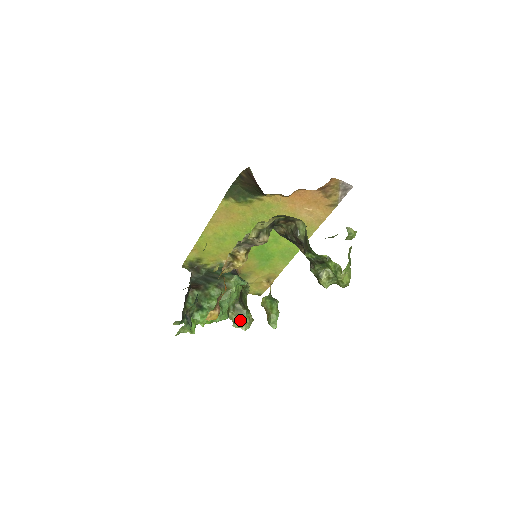
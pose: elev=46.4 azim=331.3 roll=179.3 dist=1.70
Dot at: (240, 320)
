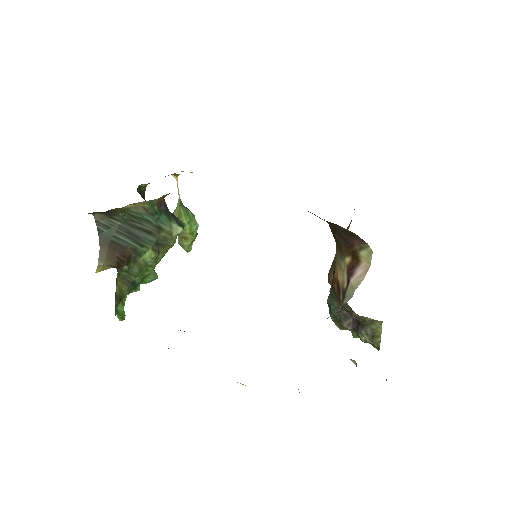
Dot at: occluded
